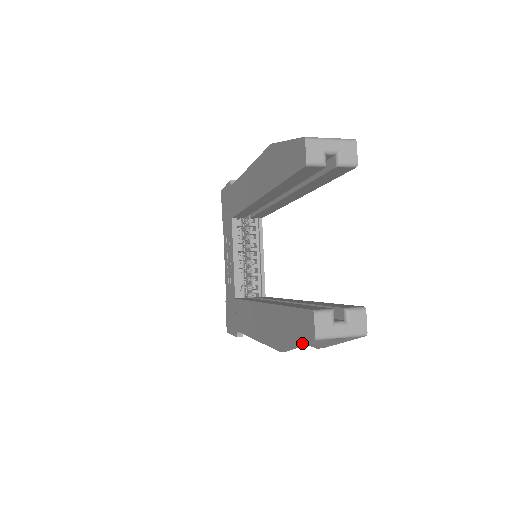
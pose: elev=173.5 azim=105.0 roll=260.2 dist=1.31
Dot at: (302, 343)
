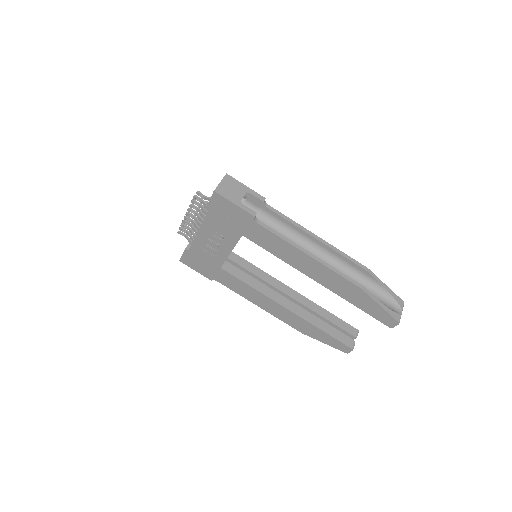
Dot at: (333, 347)
